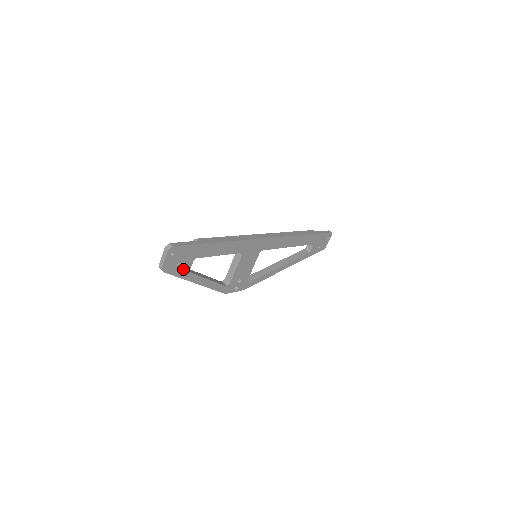
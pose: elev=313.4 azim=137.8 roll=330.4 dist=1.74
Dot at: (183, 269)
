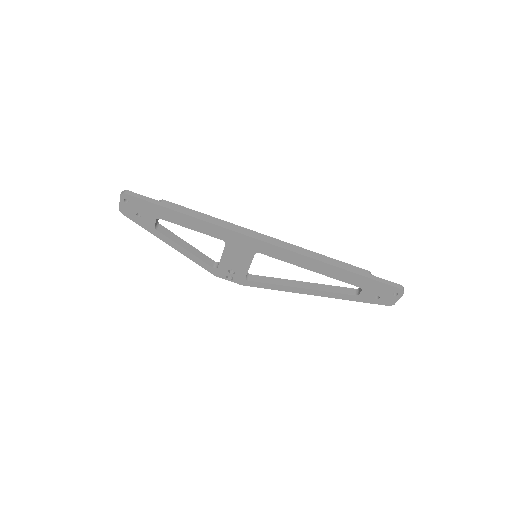
Dot at: (146, 222)
